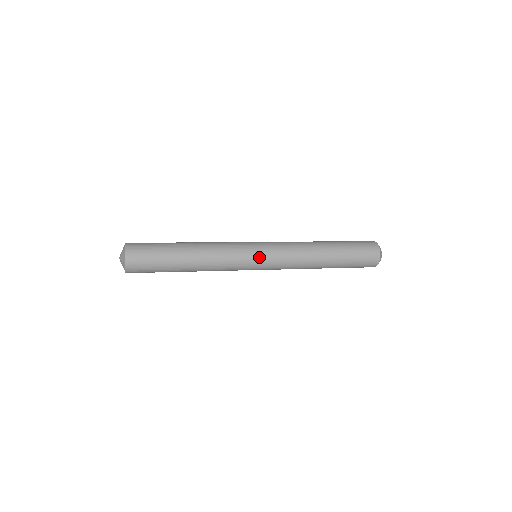
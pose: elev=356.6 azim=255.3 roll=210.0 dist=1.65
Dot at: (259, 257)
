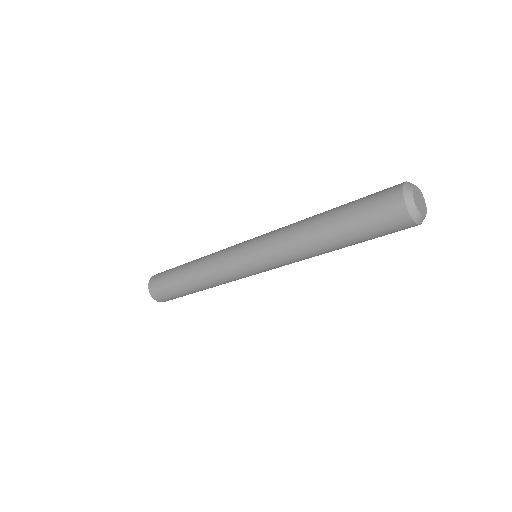
Dot at: (244, 256)
